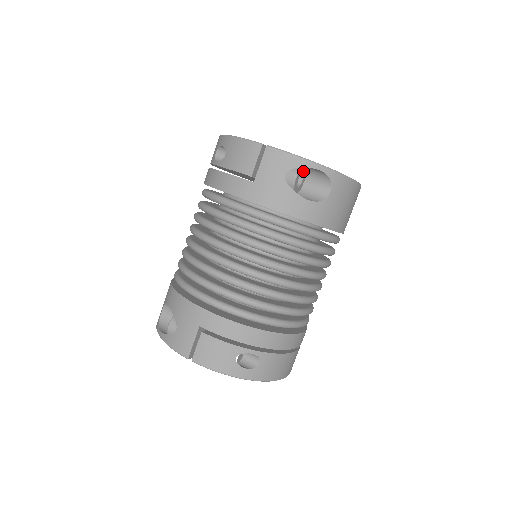
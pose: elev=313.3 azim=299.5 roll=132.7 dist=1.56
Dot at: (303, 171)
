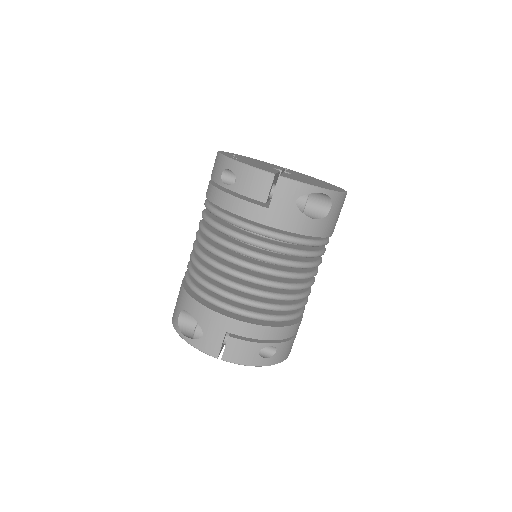
Dot at: occluded
